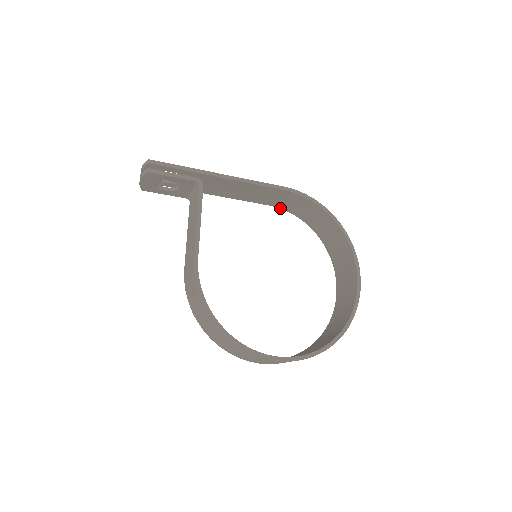
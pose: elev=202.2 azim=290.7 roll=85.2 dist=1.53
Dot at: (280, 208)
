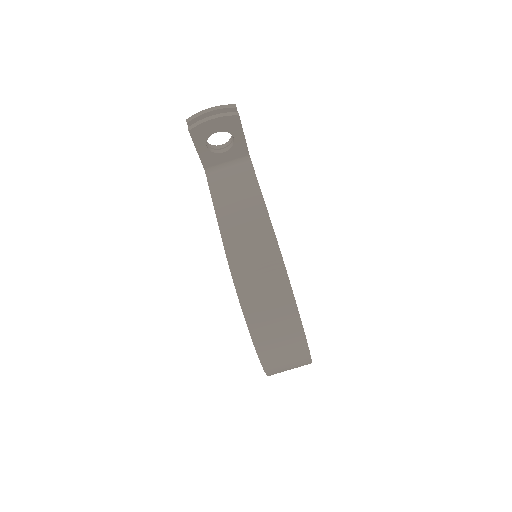
Dot at: occluded
